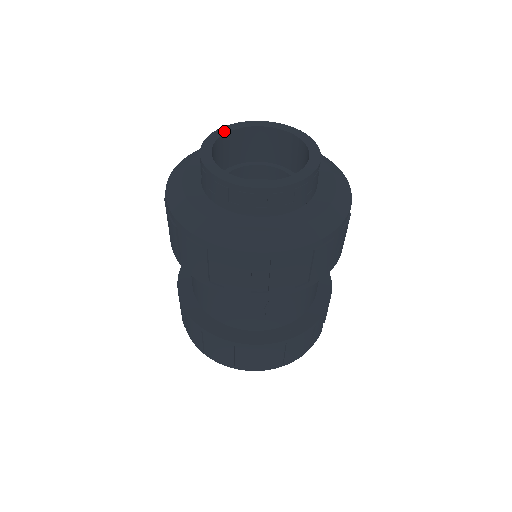
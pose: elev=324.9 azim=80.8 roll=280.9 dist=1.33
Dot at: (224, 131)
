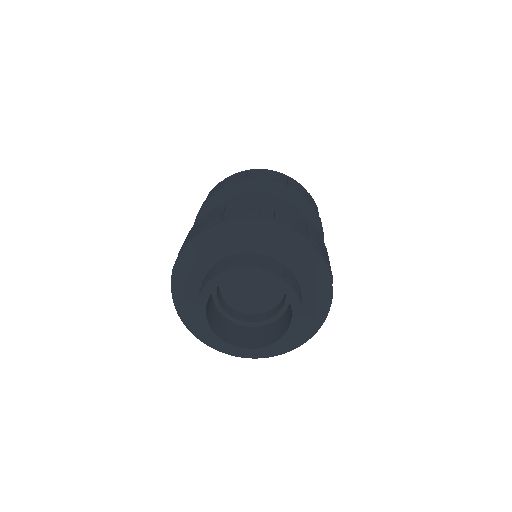
Dot at: (221, 280)
